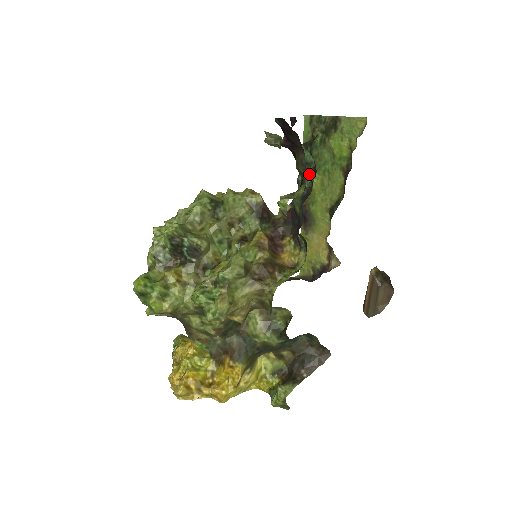
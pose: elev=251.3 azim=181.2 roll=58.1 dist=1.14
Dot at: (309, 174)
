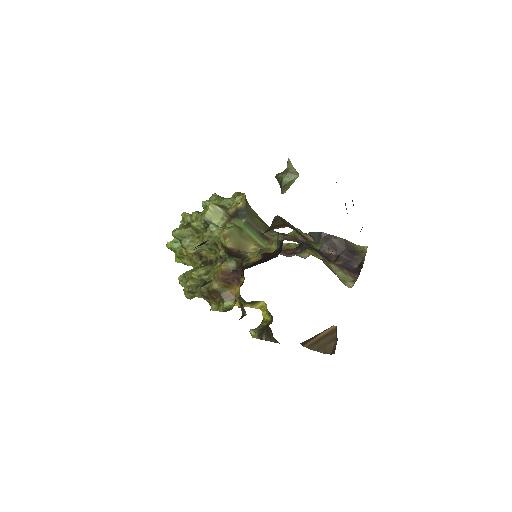
Dot at: (257, 255)
